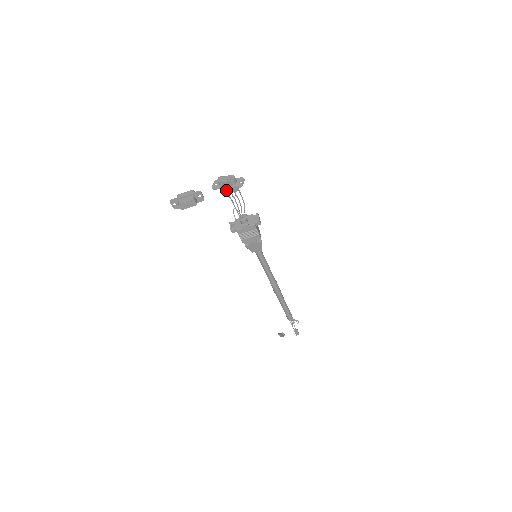
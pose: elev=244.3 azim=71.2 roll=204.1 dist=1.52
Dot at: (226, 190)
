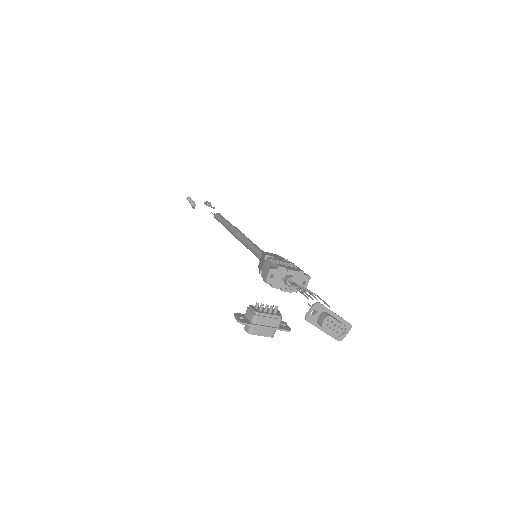
Dot at: (319, 325)
